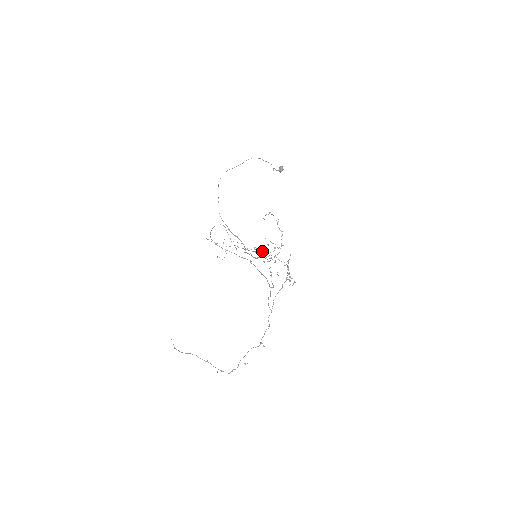
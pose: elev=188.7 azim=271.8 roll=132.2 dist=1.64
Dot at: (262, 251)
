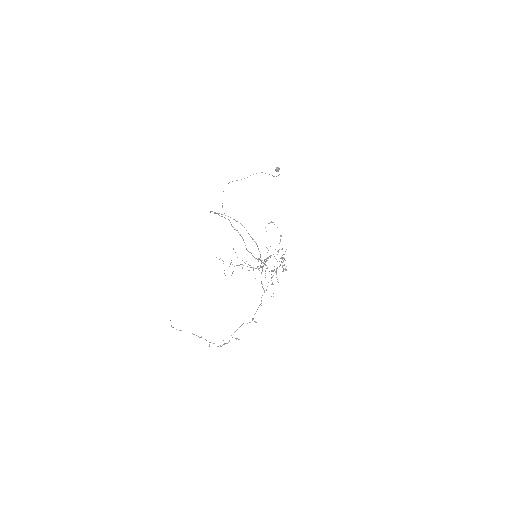
Dot at: occluded
